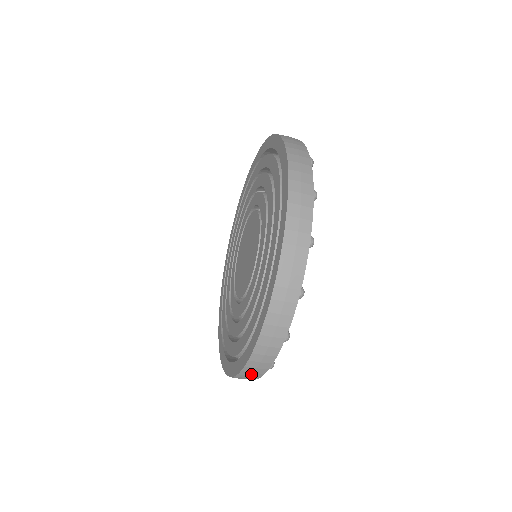
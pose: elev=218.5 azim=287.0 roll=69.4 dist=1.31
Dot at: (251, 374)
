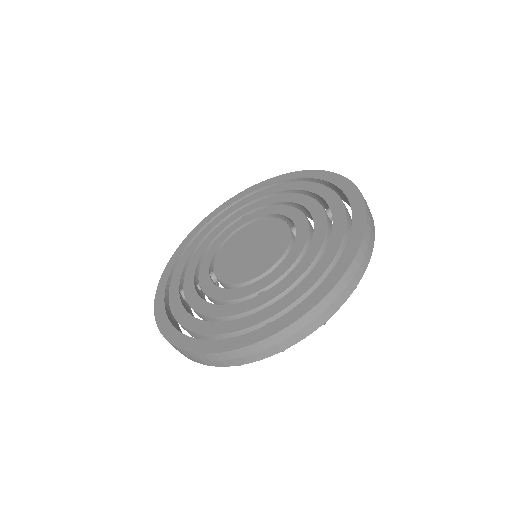
Dot at: (305, 326)
